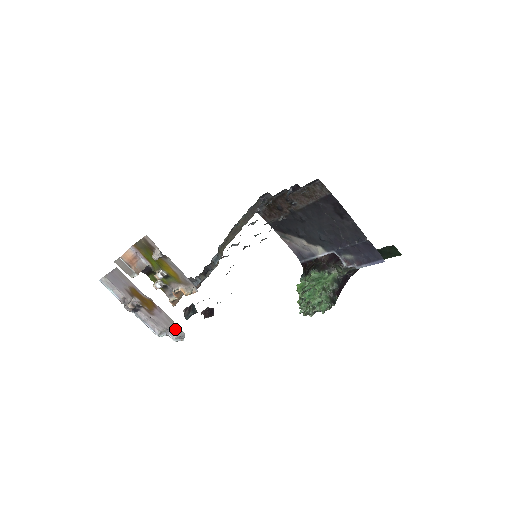
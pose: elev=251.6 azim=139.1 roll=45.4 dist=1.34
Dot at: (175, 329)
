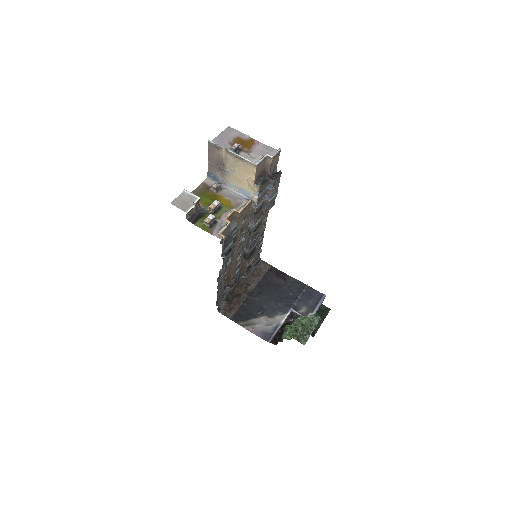
Dot at: (269, 152)
